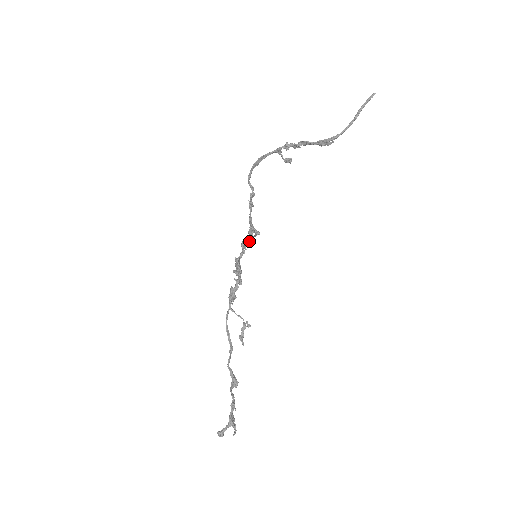
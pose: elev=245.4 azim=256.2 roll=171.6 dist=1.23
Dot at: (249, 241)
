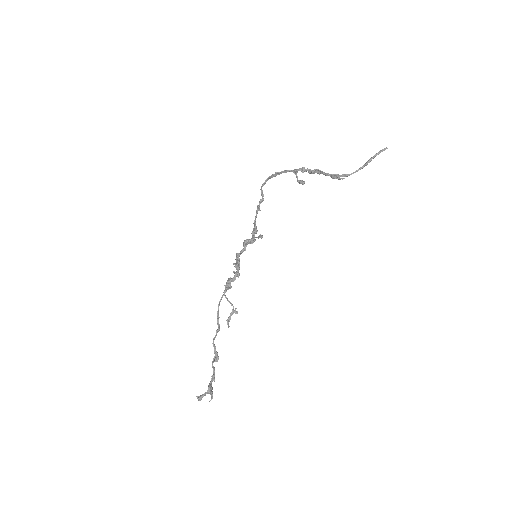
Dot at: (251, 240)
